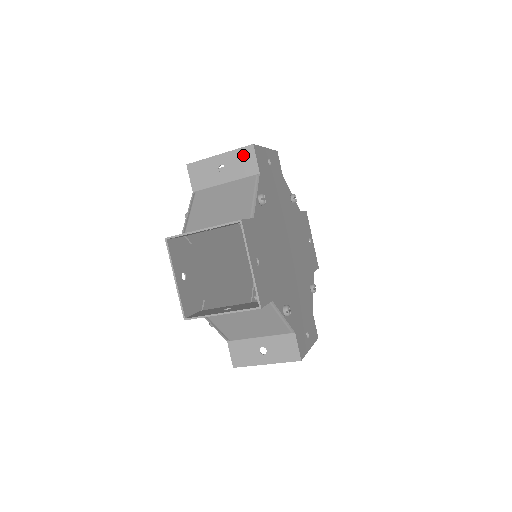
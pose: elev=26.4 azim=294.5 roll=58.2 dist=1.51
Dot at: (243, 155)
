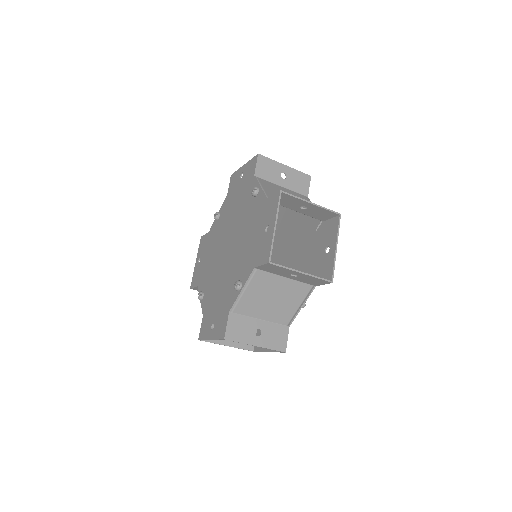
Dot at: (302, 178)
